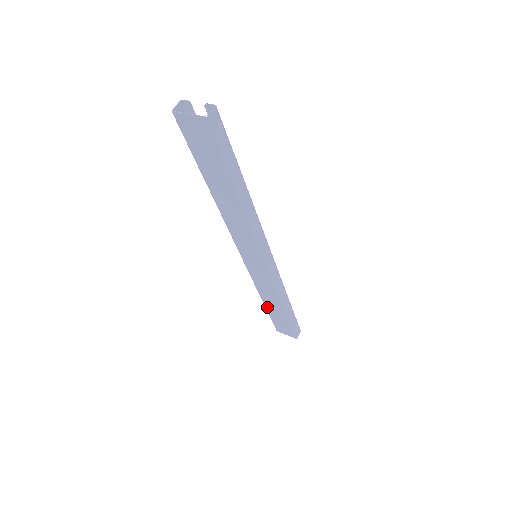
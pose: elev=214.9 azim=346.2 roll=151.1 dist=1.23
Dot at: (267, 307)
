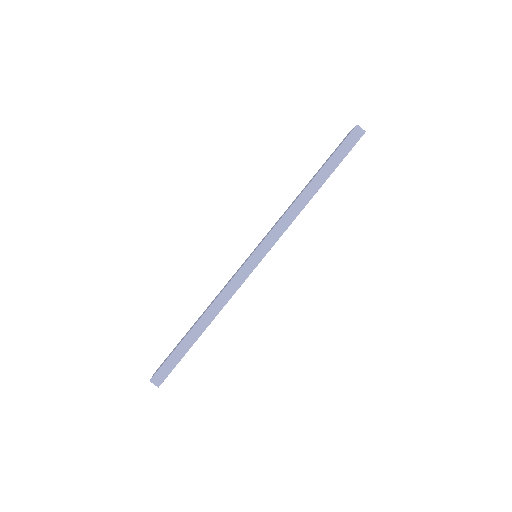
Dot at: occluded
